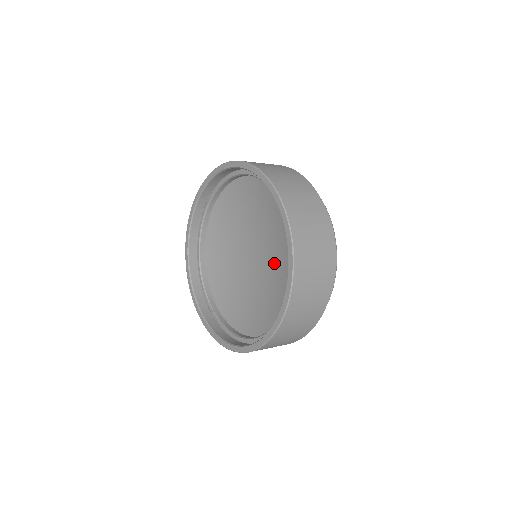
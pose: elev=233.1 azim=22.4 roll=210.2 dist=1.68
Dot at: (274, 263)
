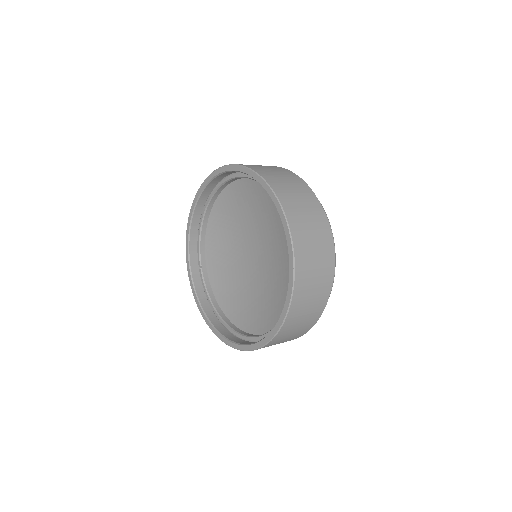
Dot at: (268, 279)
